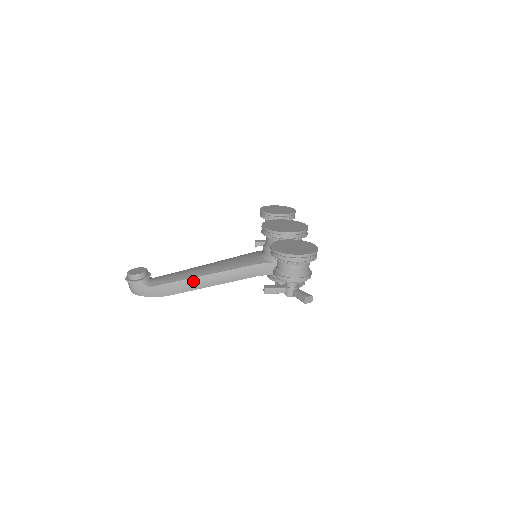
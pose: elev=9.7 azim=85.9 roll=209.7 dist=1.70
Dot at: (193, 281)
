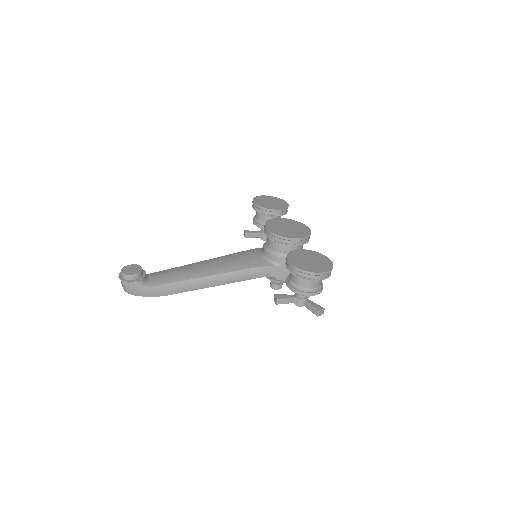
Dot at: (193, 282)
